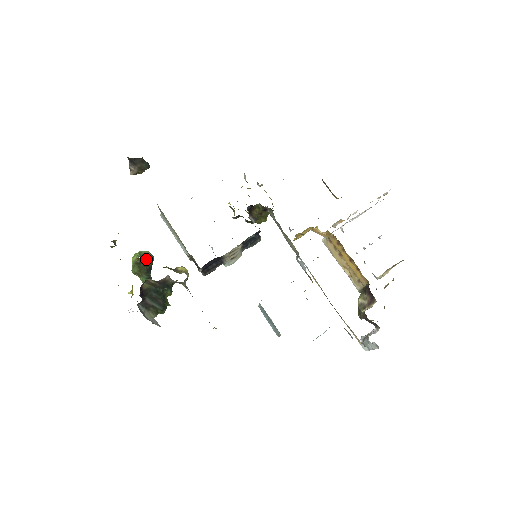
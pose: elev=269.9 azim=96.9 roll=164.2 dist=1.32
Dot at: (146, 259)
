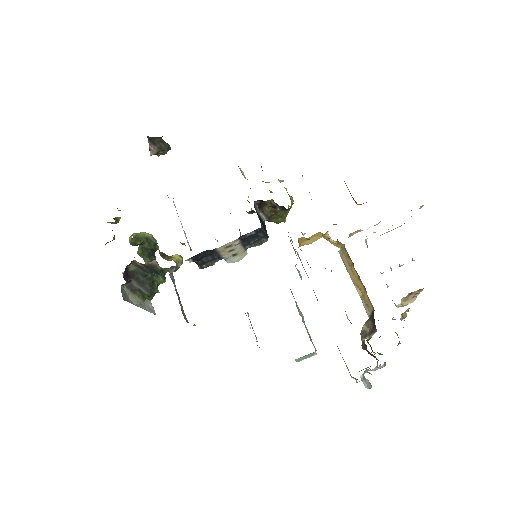
Dot at: (142, 241)
